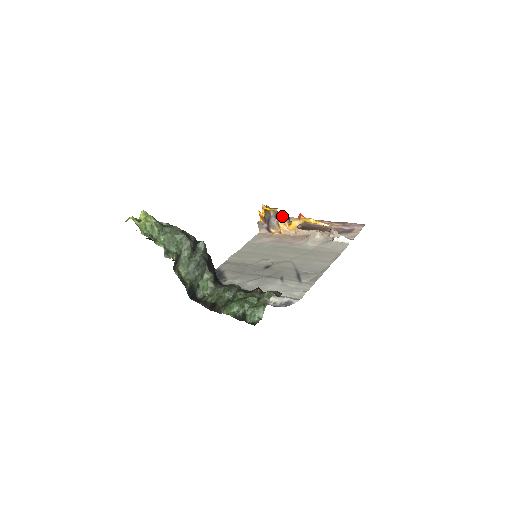
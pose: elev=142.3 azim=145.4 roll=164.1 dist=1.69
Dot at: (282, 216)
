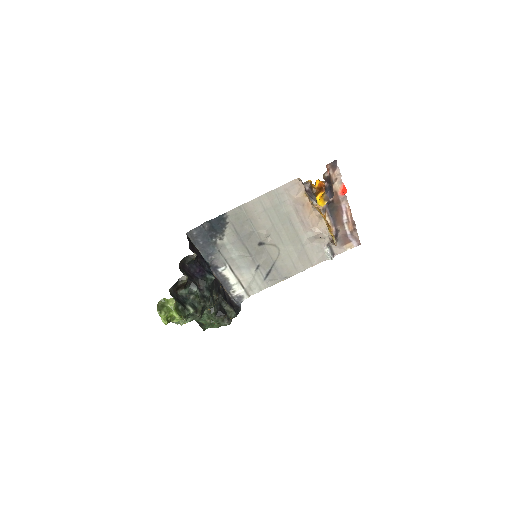
Dot at: occluded
